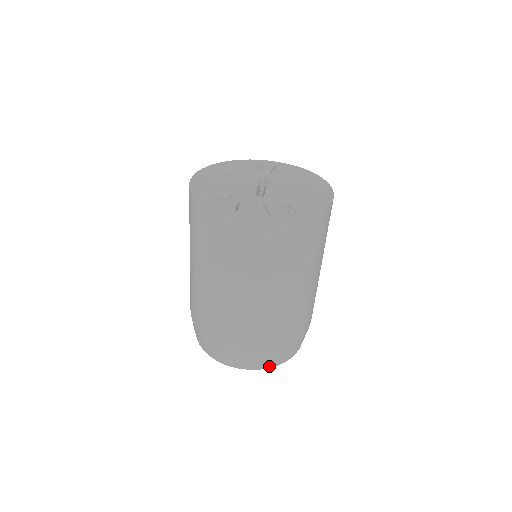
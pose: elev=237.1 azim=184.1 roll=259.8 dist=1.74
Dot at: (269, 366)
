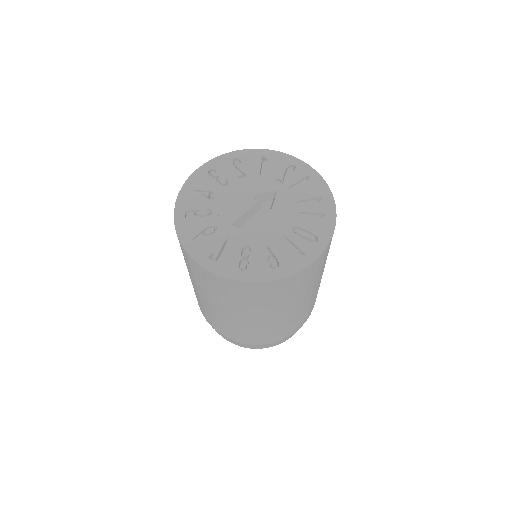
Dot at: (240, 346)
